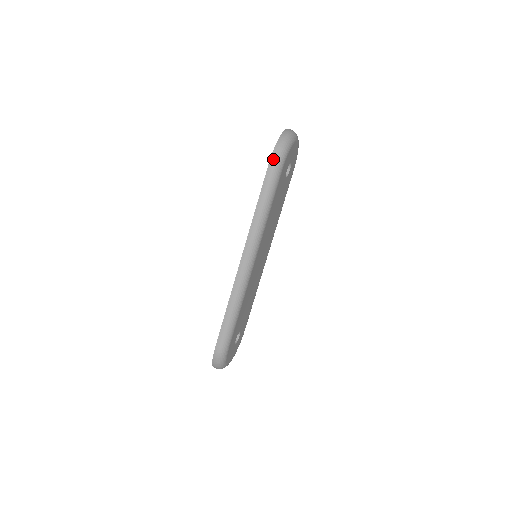
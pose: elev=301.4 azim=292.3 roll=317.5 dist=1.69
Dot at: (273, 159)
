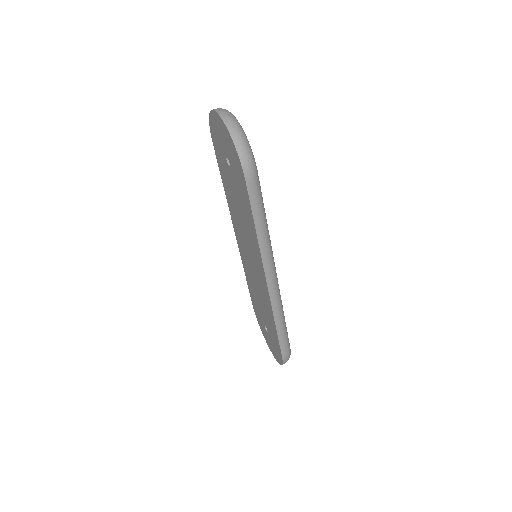
Dot at: (248, 174)
